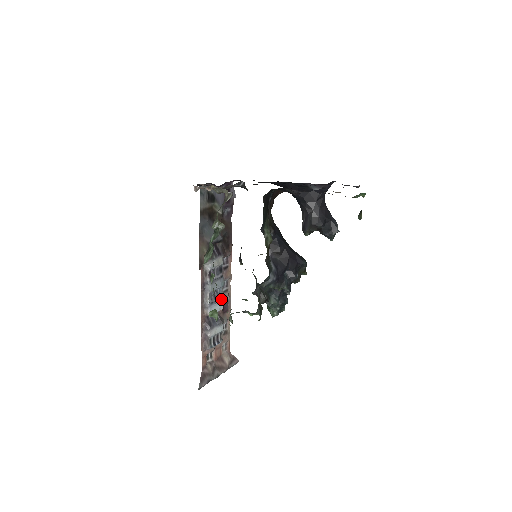
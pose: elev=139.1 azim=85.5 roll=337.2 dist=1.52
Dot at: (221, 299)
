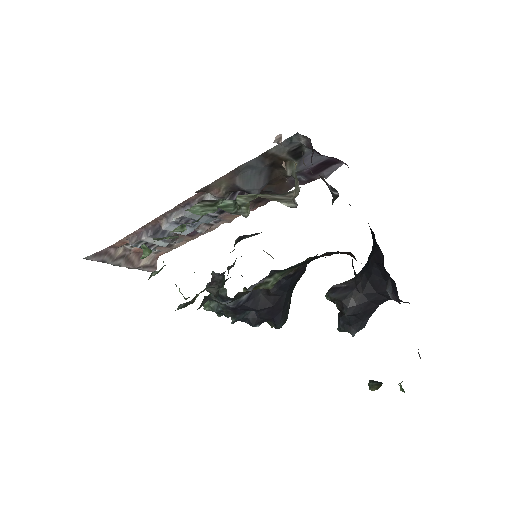
Dot at: (193, 228)
